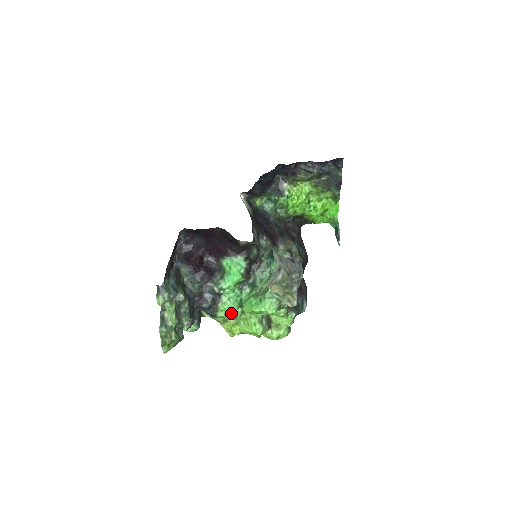
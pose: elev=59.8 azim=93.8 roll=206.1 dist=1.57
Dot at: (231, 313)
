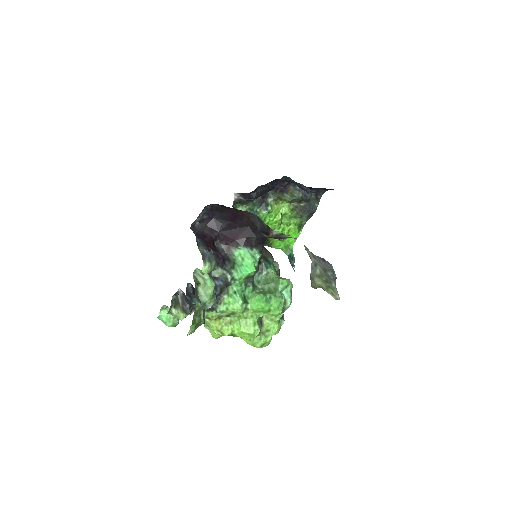
Dot at: (235, 308)
